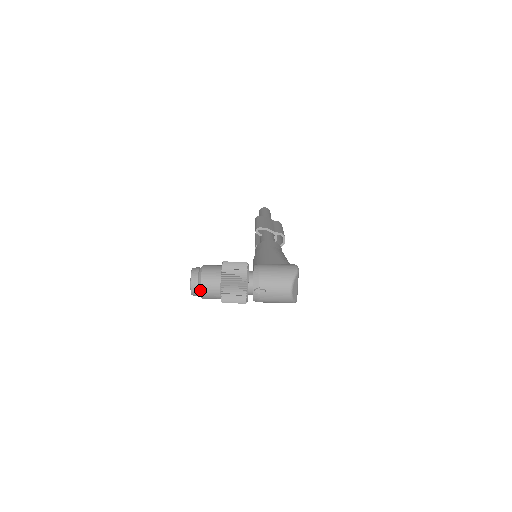
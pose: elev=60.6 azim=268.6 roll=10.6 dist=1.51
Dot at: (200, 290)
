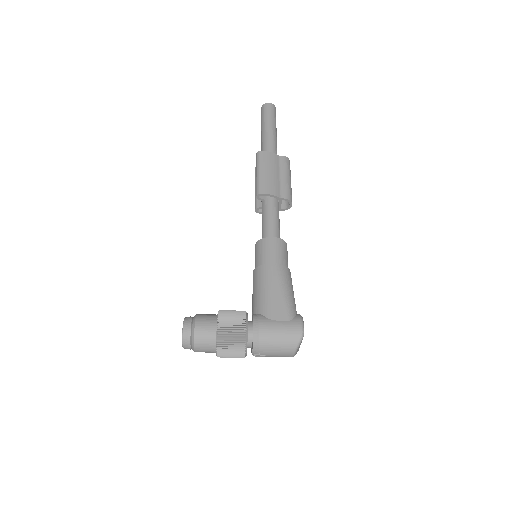
Dot at: (194, 351)
